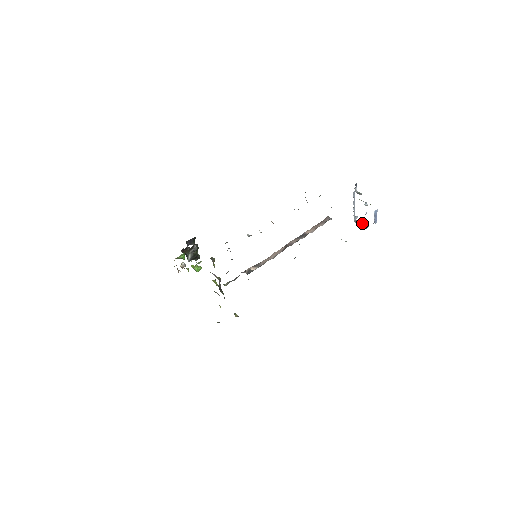
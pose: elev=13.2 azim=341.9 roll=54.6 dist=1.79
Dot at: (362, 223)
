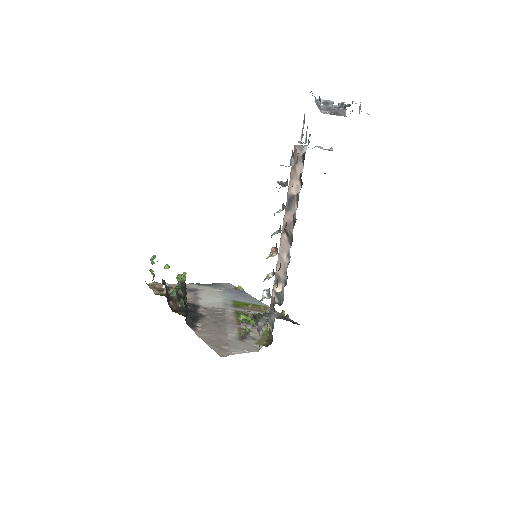
Dot at: occluded
